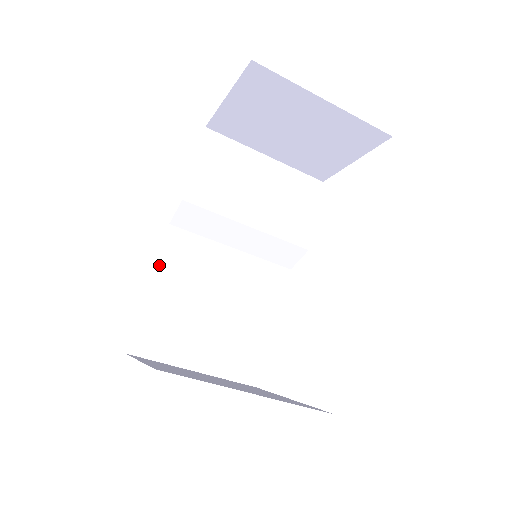
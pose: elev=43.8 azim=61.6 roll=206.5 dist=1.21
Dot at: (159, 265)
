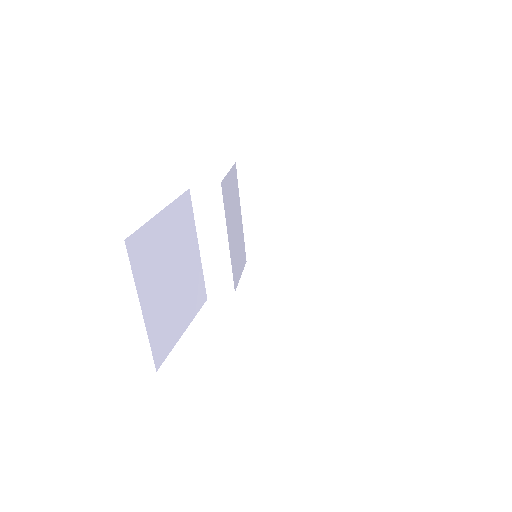
Dot at: (173, 205)
